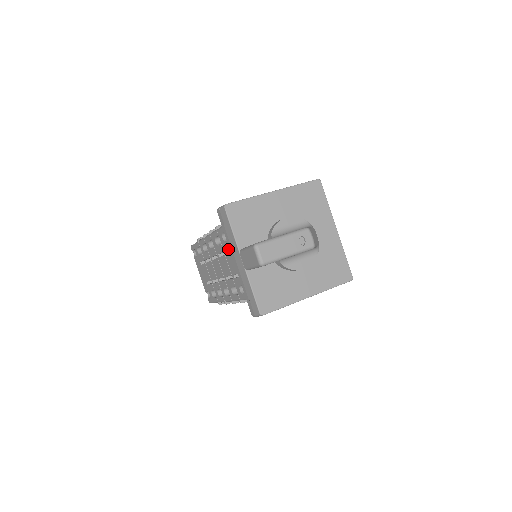
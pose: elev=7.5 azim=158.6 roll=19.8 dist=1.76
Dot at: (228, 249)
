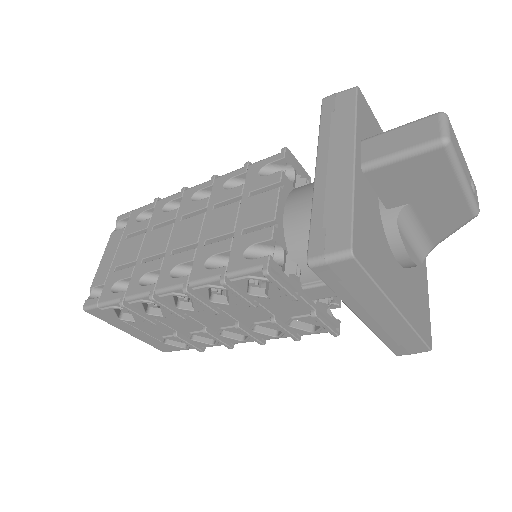
Dot at: (264, 186)
